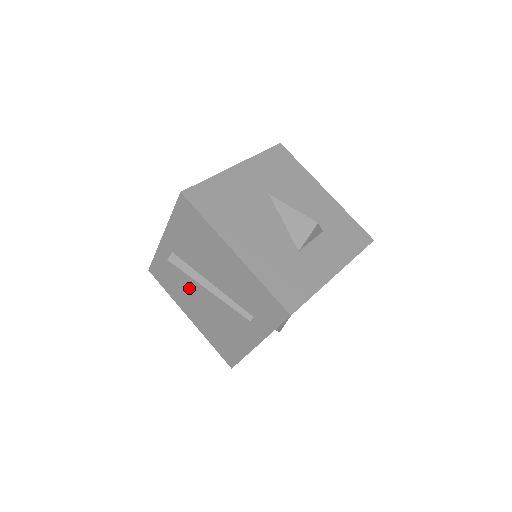
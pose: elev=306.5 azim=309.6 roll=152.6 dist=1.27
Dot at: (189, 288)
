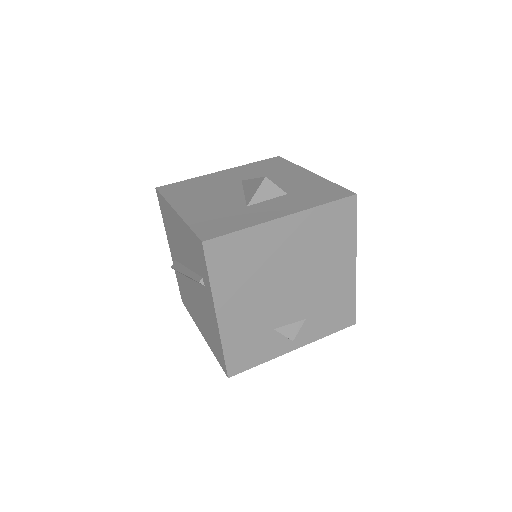
Dot at: (189, 292)
